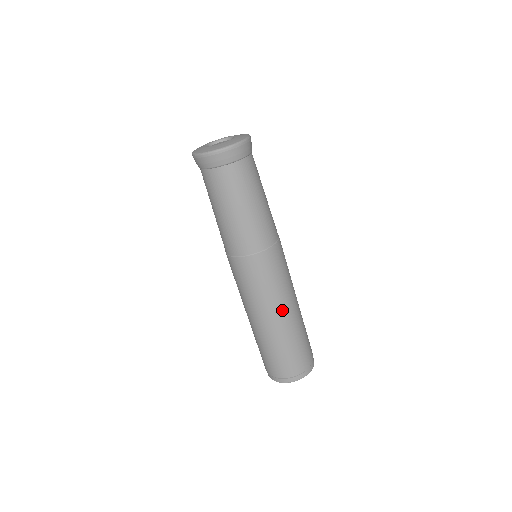
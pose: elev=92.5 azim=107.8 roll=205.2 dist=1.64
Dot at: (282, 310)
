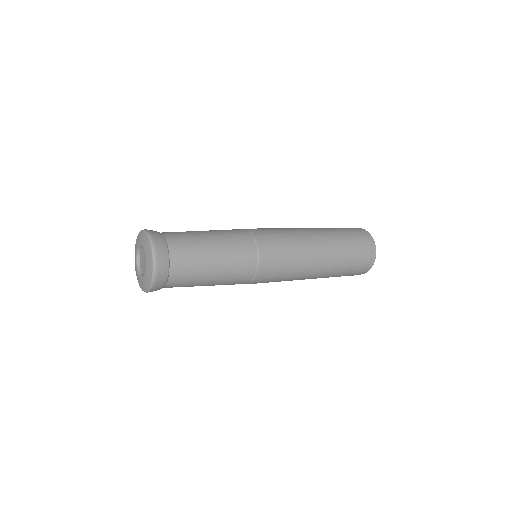
Dot at: (313, 265)
